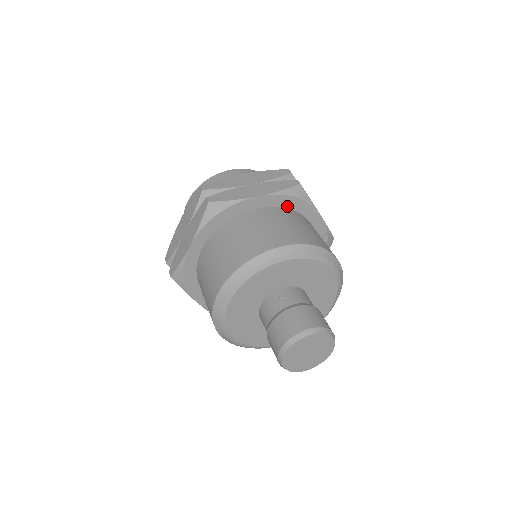
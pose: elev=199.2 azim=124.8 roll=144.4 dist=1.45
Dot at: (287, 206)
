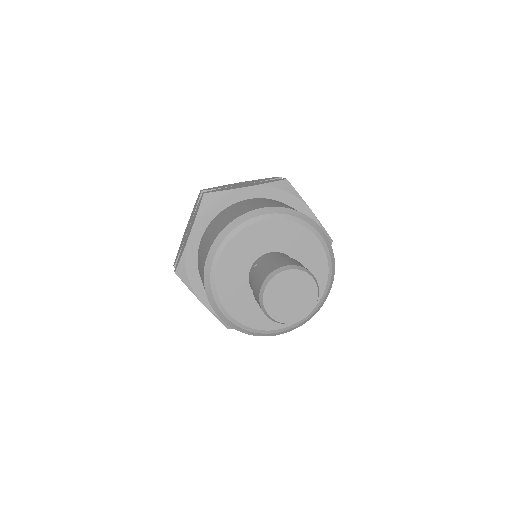
Dot at: occluded
